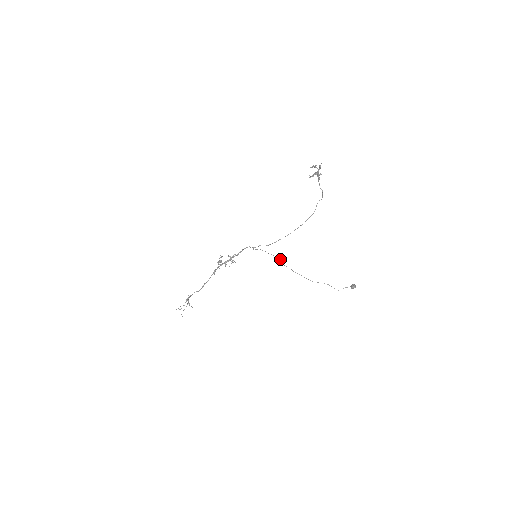
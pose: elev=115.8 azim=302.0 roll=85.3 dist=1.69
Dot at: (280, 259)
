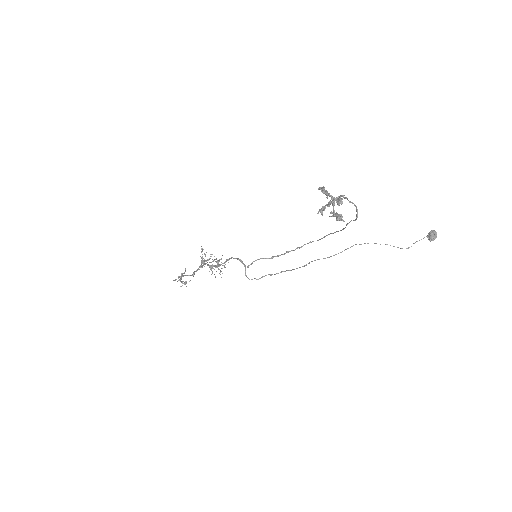
Dot at: occluded
